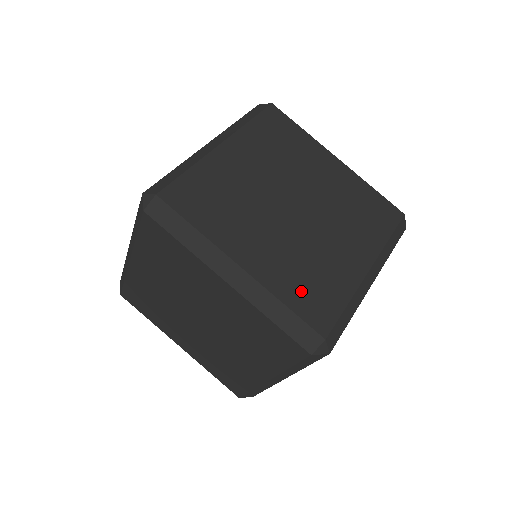
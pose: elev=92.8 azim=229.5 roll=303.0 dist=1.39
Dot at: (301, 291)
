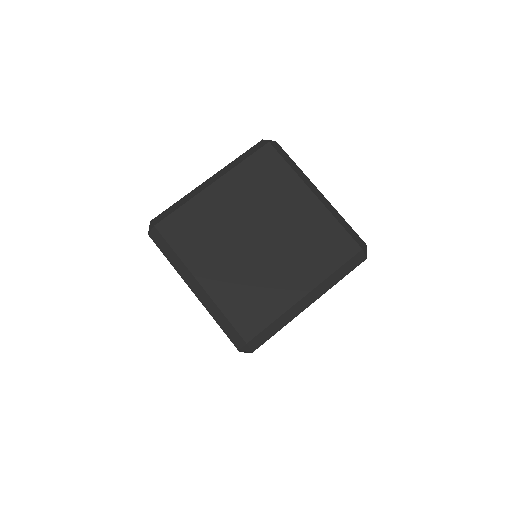
Dot at: occluded
